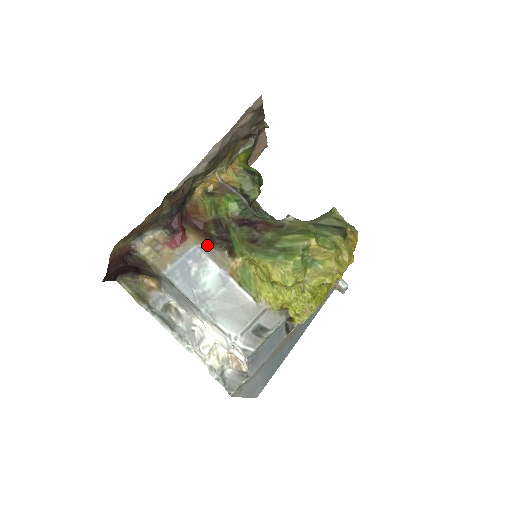
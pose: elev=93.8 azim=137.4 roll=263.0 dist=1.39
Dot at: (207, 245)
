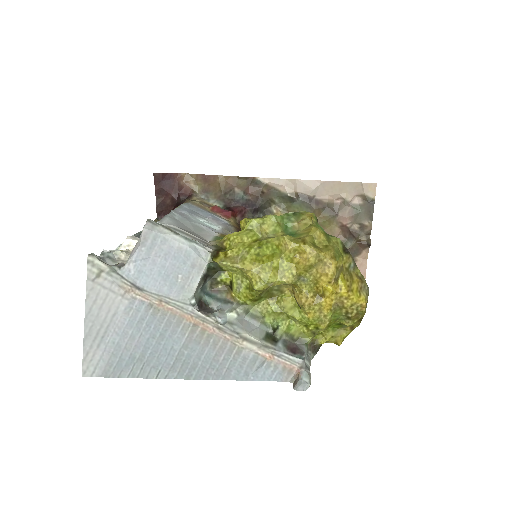
Dot at: (234, 228)
